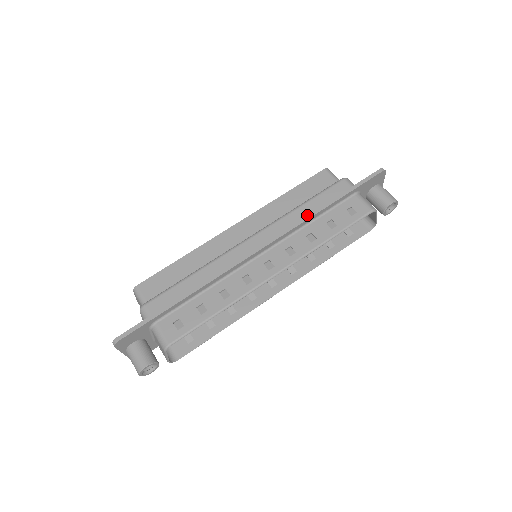
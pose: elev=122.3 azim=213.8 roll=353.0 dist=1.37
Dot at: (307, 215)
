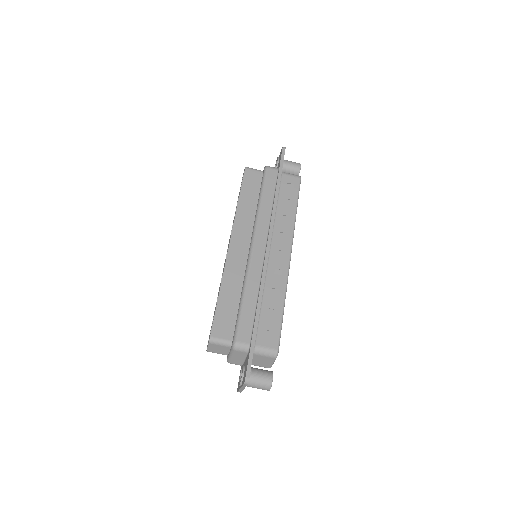
Dot at: (273, 205)
